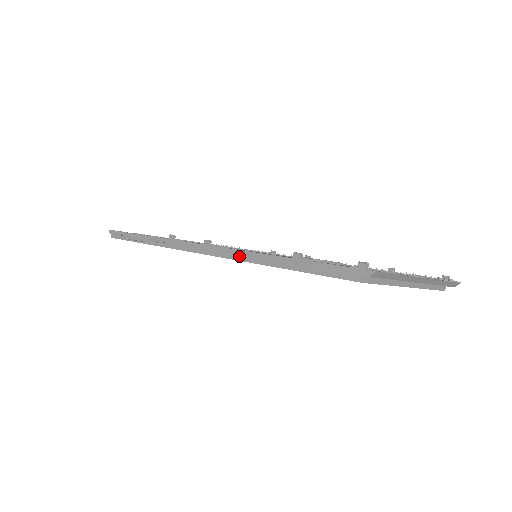
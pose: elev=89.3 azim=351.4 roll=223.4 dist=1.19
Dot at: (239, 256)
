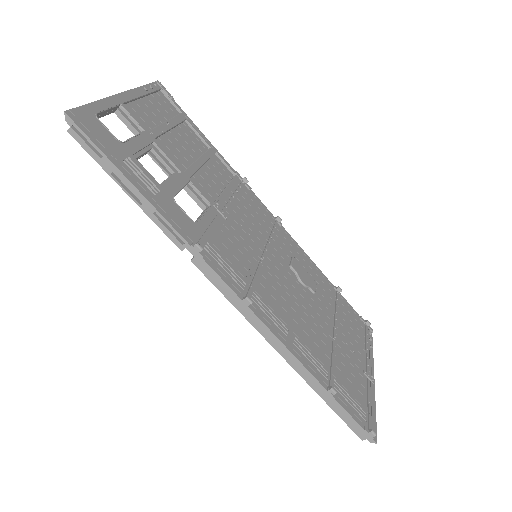
Dot at: (278, 347)
